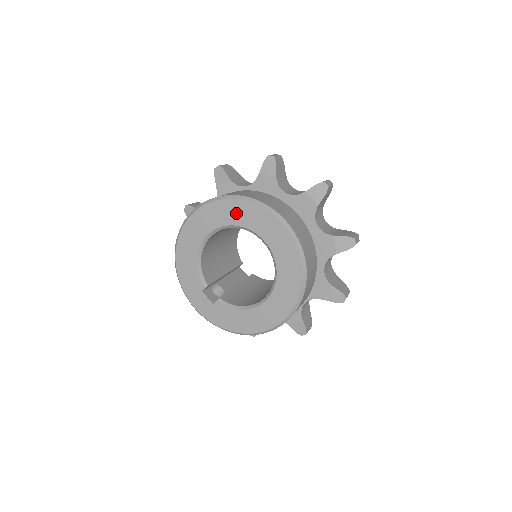
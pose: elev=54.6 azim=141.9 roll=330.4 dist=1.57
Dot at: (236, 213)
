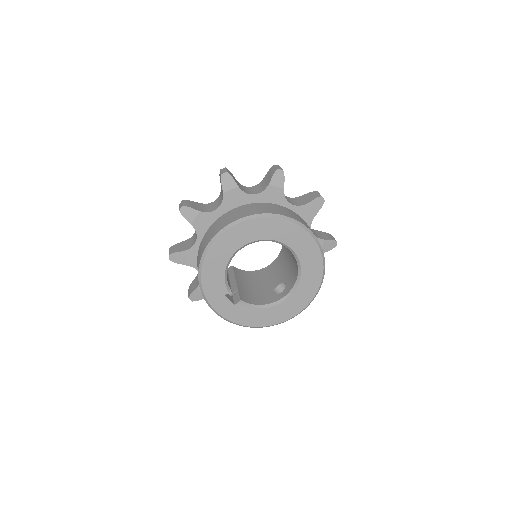
Dot at: (275, 230)
